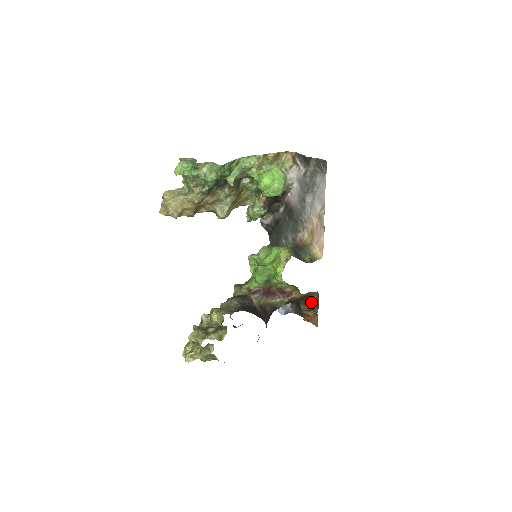
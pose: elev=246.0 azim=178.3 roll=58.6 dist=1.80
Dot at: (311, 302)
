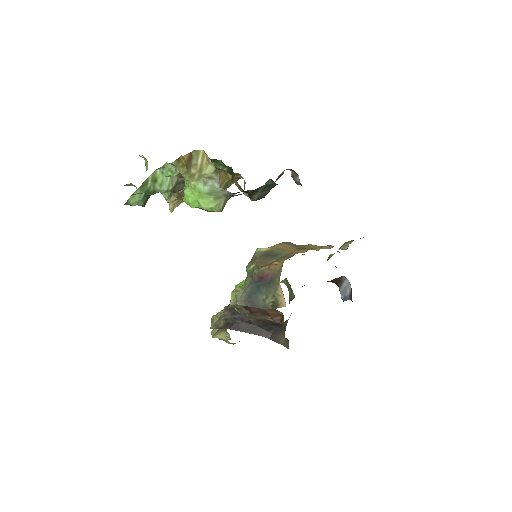
Dot at: occluded
